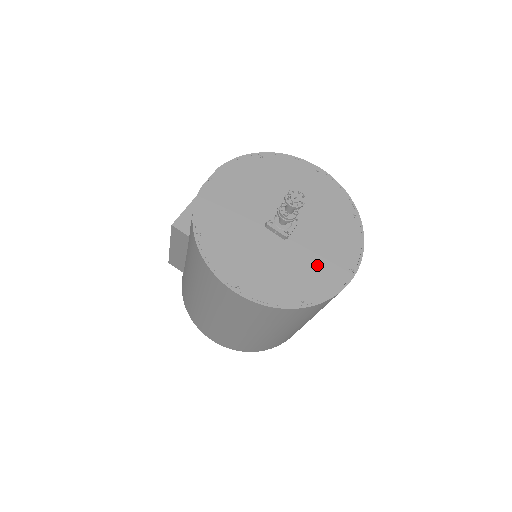
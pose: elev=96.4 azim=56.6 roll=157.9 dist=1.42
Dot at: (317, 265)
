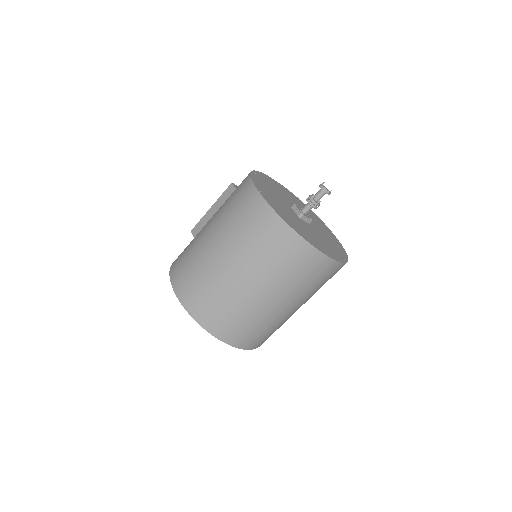
Dot at: (311, 235)
